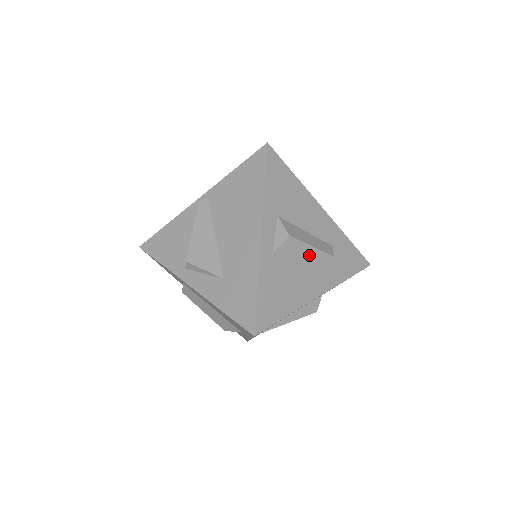
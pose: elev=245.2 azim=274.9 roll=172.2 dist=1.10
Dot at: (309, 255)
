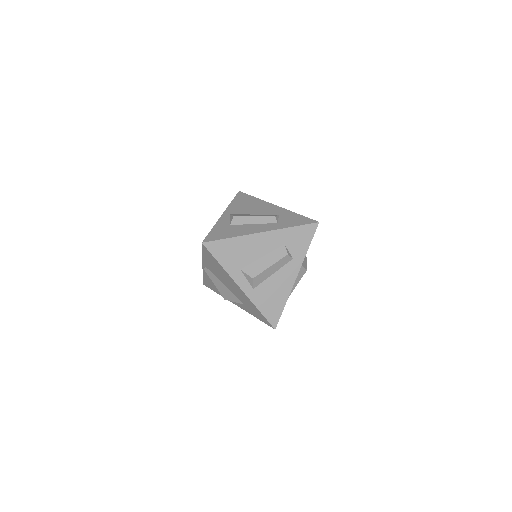
Dot at: (273, 269)
